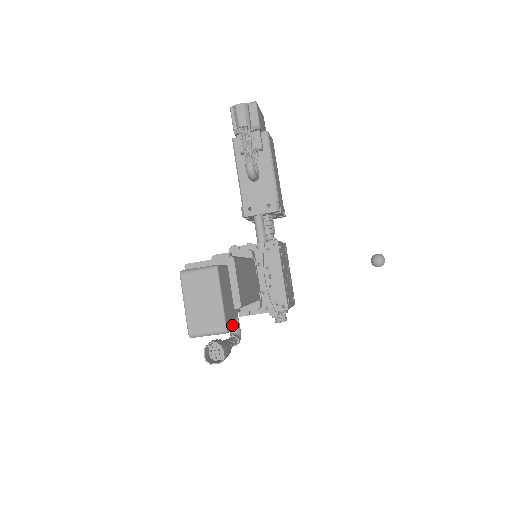
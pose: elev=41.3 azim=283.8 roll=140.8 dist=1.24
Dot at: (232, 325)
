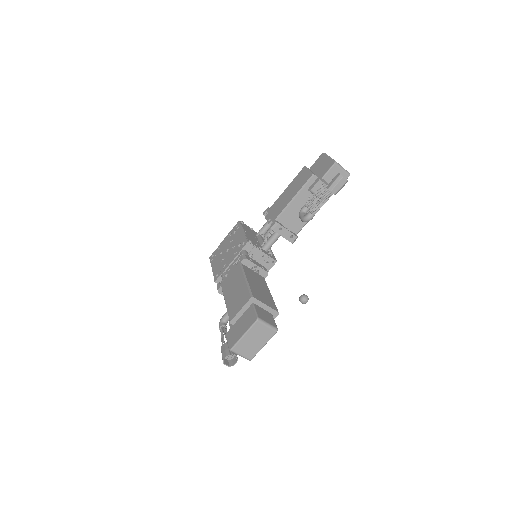
Dot at: occluded
